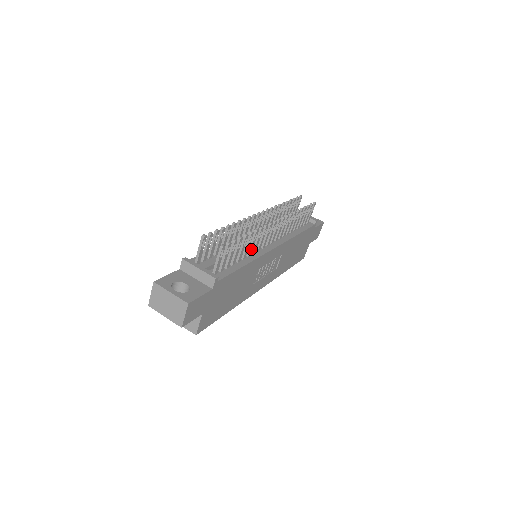
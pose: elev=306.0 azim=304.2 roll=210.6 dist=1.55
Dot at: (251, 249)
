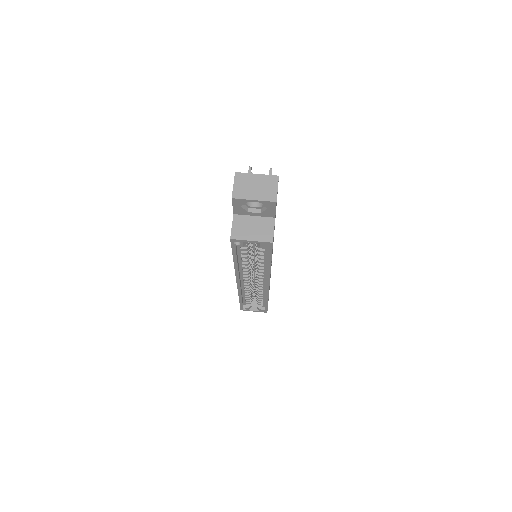
Dot at: occluded
